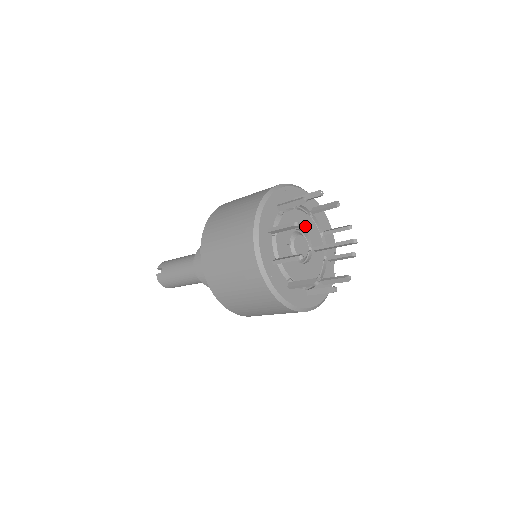
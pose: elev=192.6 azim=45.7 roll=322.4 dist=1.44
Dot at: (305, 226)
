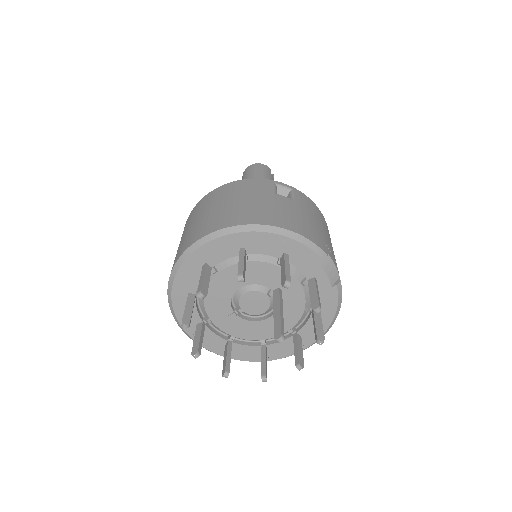
Dot at: occluded
